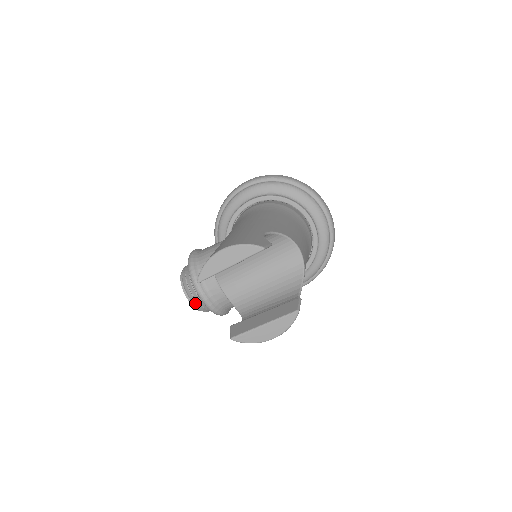
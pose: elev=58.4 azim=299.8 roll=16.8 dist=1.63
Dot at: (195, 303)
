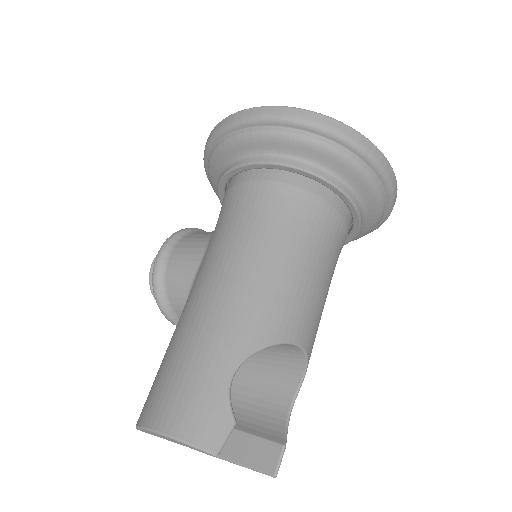
Dot at: occluded
